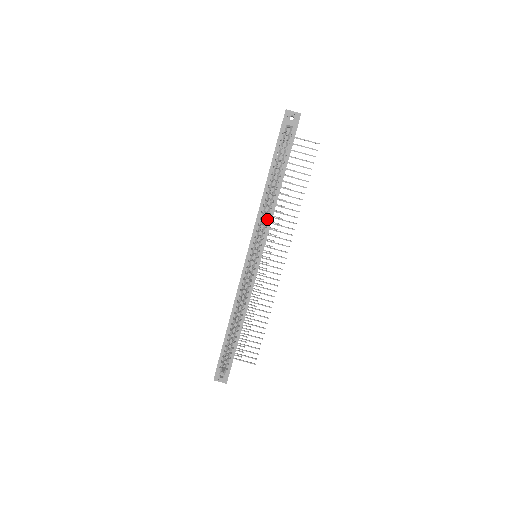
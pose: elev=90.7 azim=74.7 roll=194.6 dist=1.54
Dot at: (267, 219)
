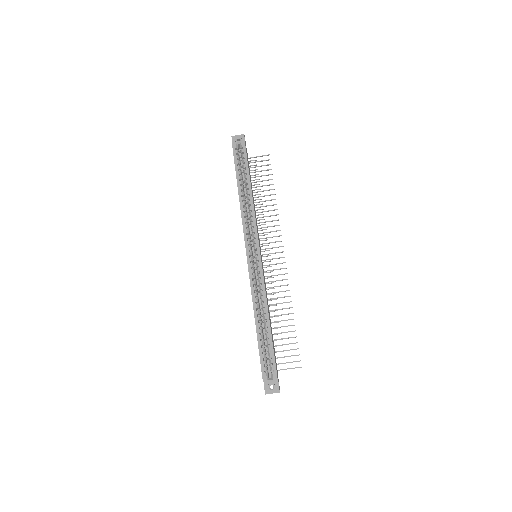
Dot at: (251, 217)
